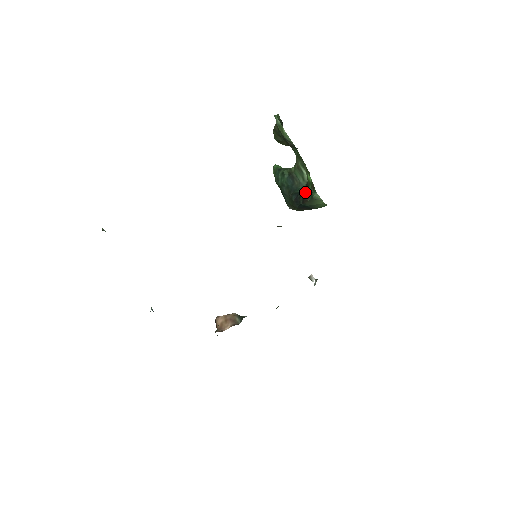
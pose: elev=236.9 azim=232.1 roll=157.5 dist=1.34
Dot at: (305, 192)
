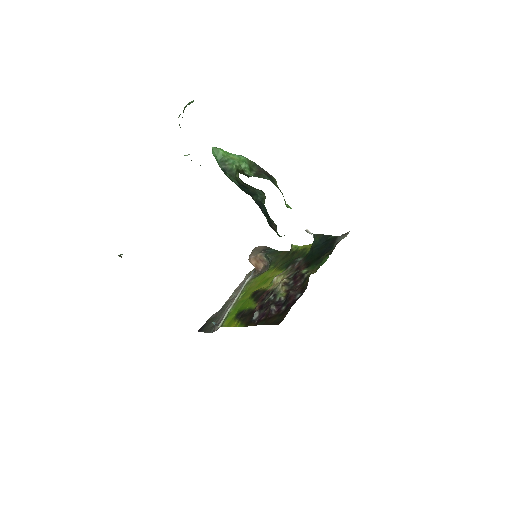
Dot at: (267, 216)
